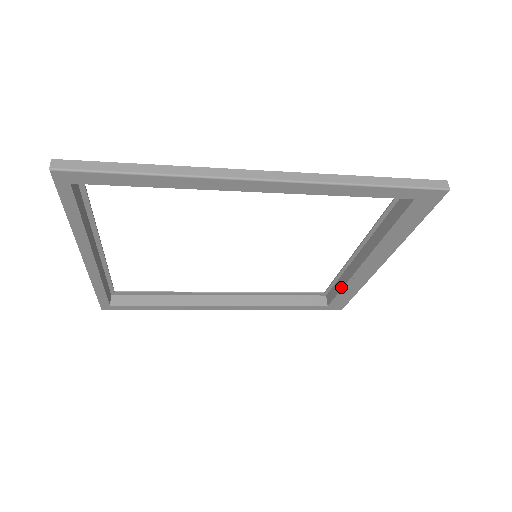
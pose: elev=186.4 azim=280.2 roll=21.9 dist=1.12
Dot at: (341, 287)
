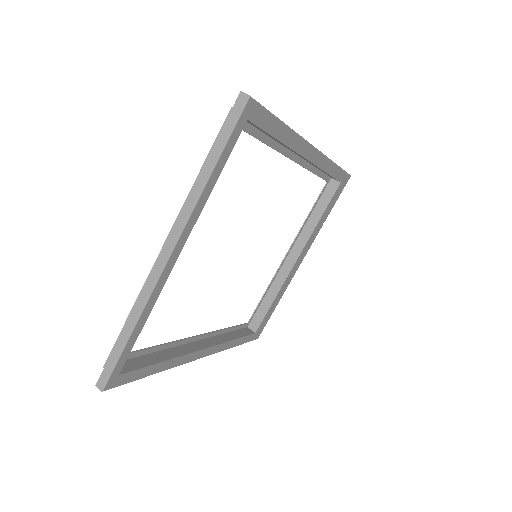
Dot at: (273, 299)
